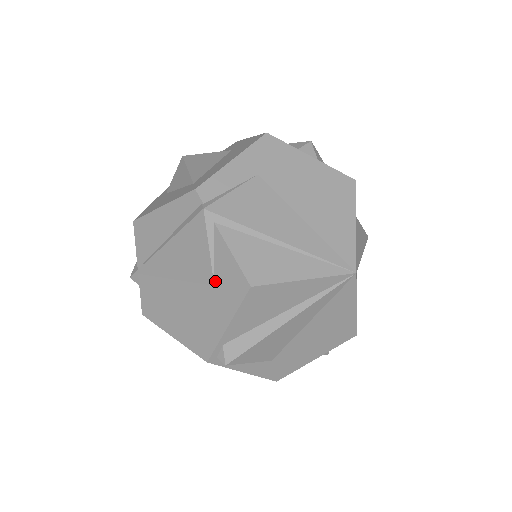
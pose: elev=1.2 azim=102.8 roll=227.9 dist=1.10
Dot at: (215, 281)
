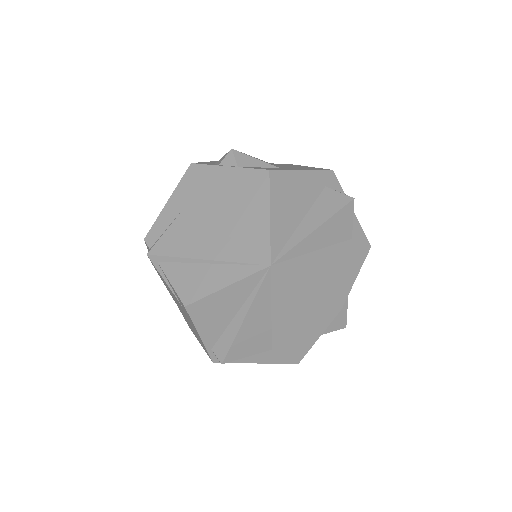
Dot at: (180, 304)
